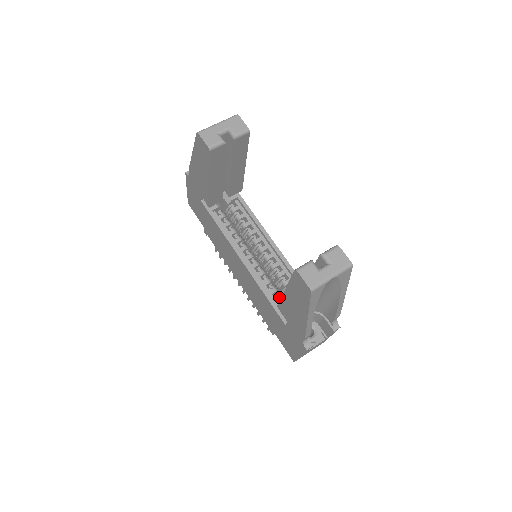
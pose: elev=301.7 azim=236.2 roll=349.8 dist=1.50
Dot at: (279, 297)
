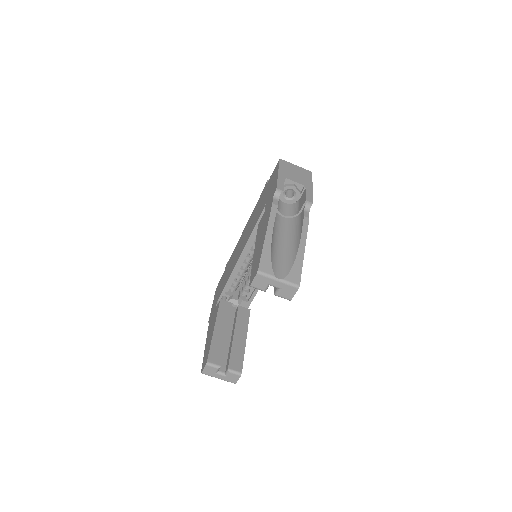
Dot at: (234, 288)
